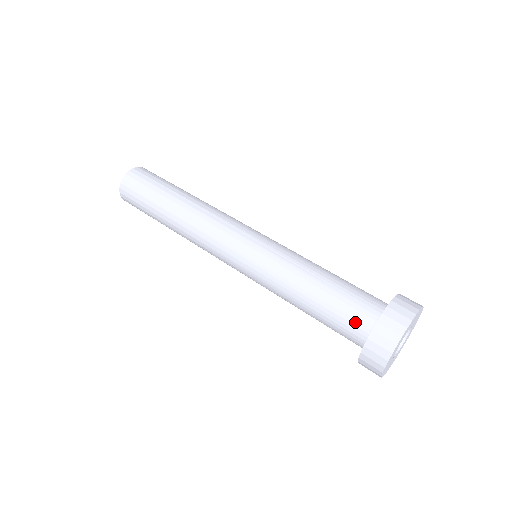
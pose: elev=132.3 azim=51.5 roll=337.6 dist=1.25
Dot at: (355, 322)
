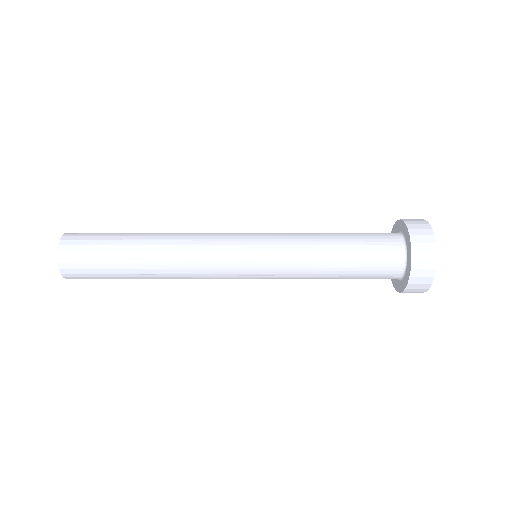
Dot at: (383, 233)
